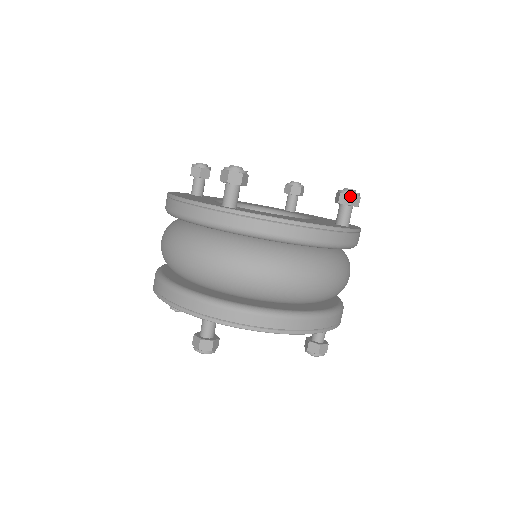
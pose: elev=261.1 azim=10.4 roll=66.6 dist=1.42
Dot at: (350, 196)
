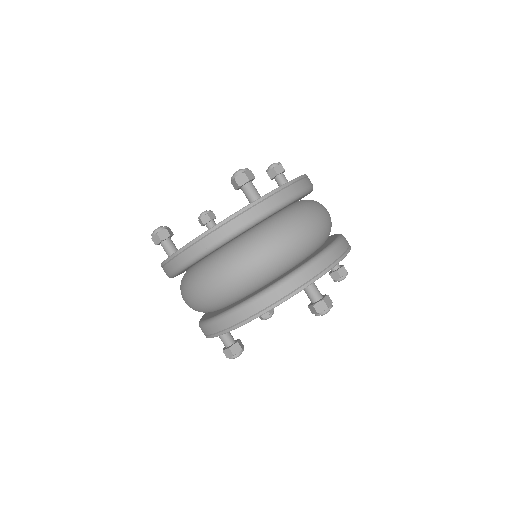
Dot at: (234, 180)
